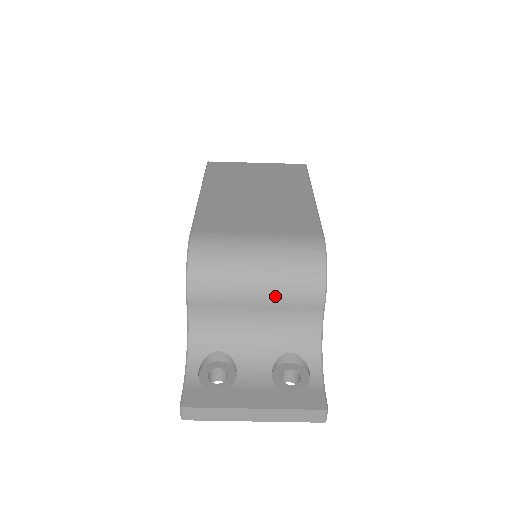
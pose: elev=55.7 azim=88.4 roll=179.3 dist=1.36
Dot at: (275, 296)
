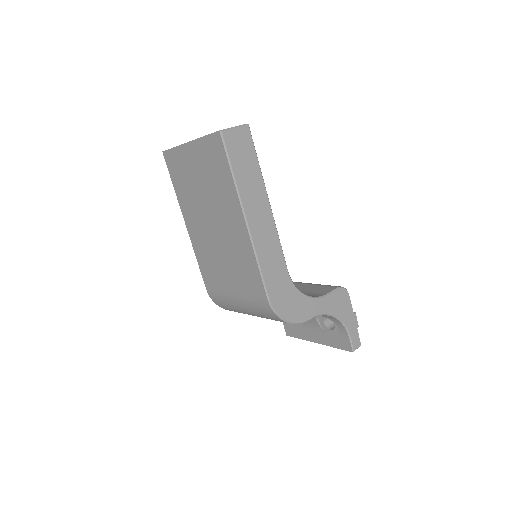
Dot at: occluded
